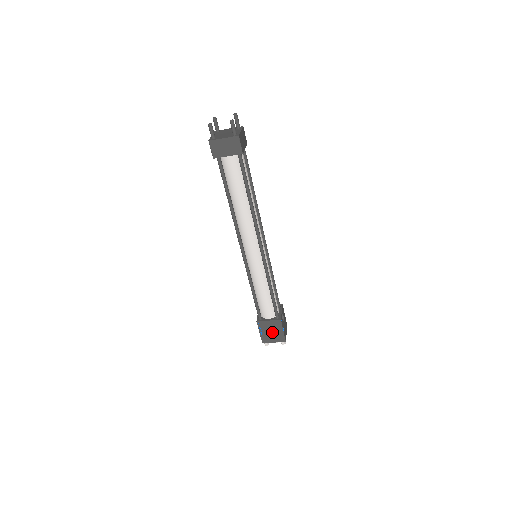
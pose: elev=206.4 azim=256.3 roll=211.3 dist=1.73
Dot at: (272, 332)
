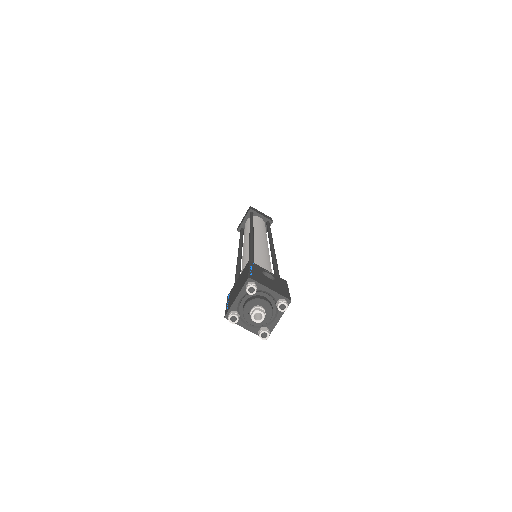
Dot at: (238, 287)
